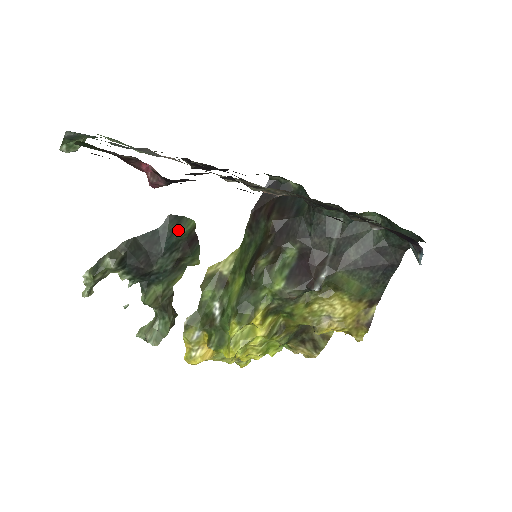
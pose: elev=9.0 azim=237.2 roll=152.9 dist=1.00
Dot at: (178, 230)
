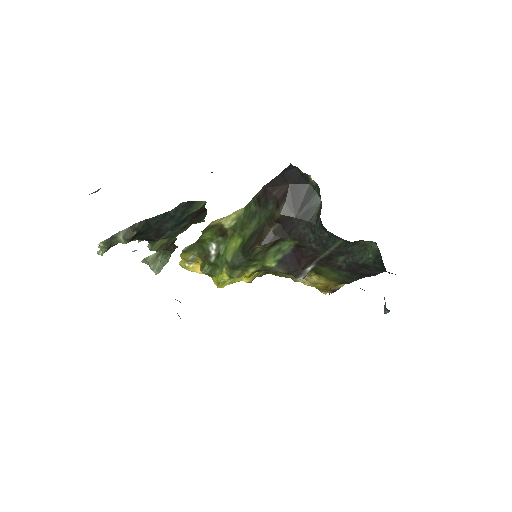
Dot at: (189, 211)
